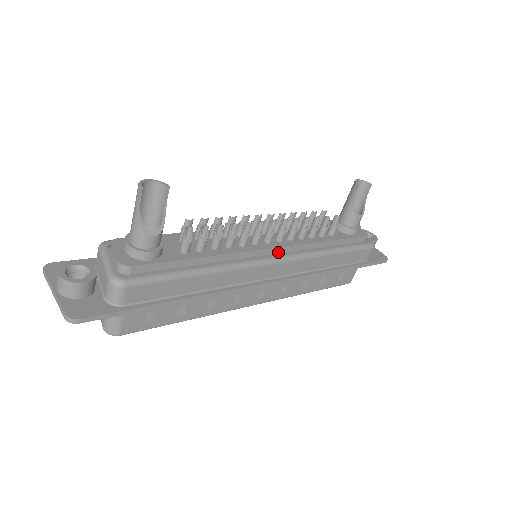
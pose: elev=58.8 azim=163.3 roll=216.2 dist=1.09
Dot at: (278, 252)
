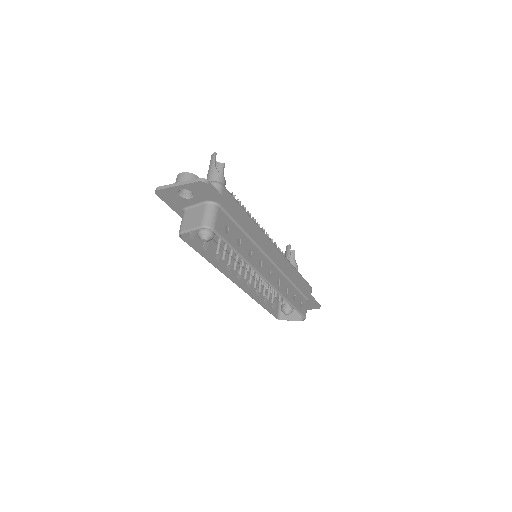
Dot at: occluded
